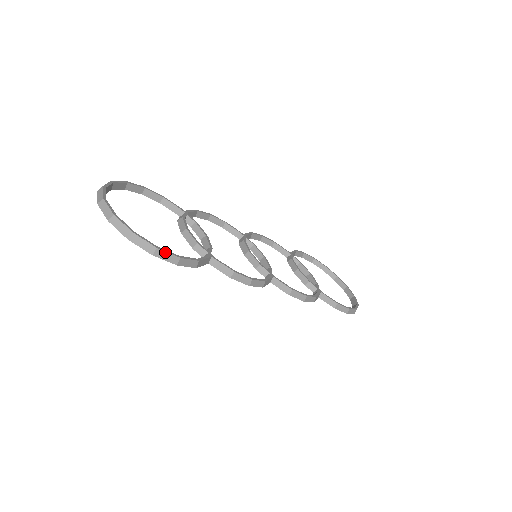
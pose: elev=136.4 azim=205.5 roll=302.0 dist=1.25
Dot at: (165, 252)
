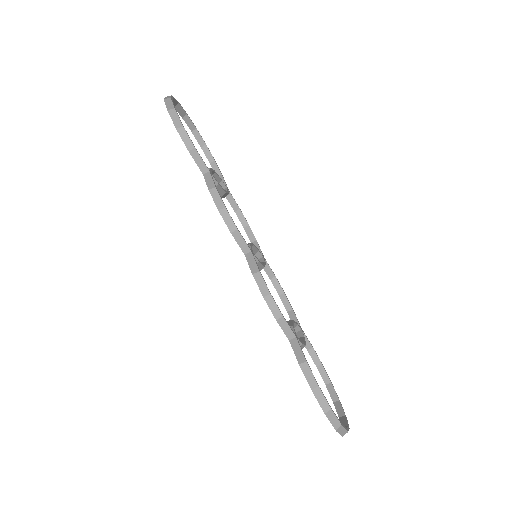
Dot at: (177, 115)
